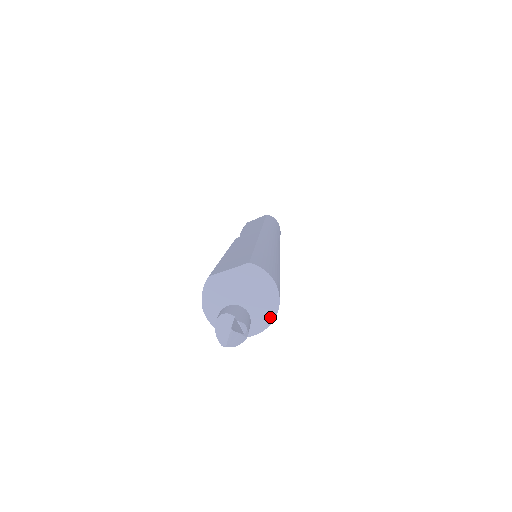
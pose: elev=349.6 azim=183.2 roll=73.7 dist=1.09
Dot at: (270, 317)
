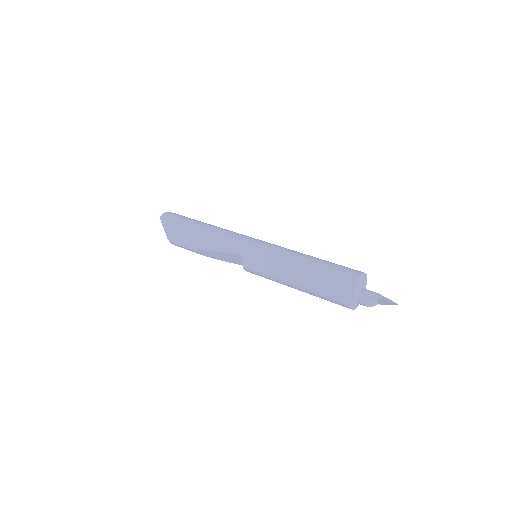
Dot at: (366, 279)
